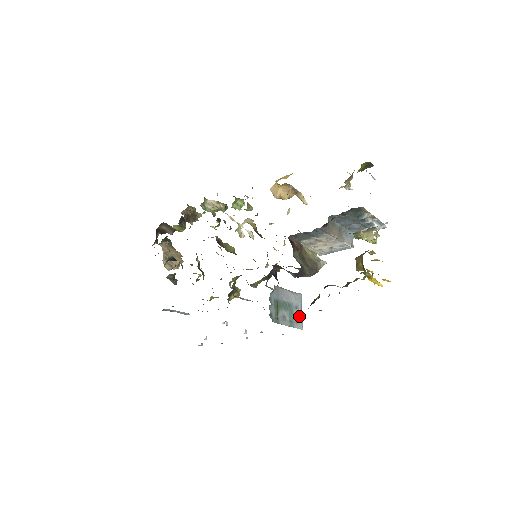
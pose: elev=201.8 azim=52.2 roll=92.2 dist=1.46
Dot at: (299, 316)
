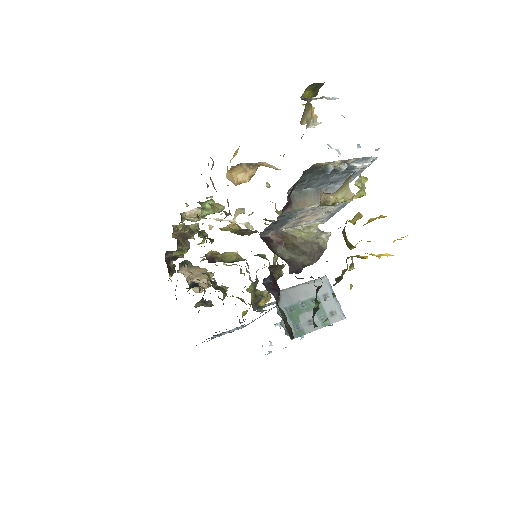
Dot at: (333, 305)
